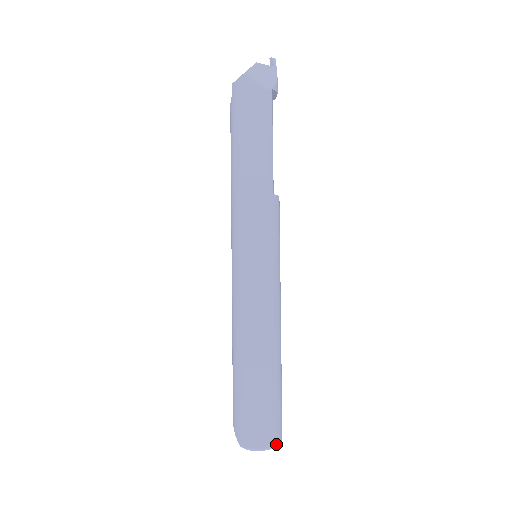
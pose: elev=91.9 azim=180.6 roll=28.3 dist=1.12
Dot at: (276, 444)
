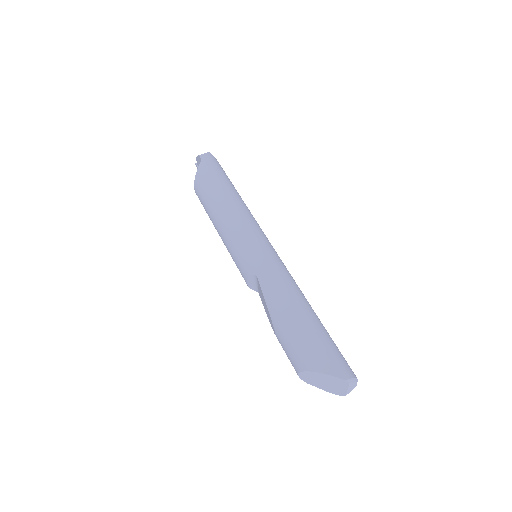
Dot at: occluded
